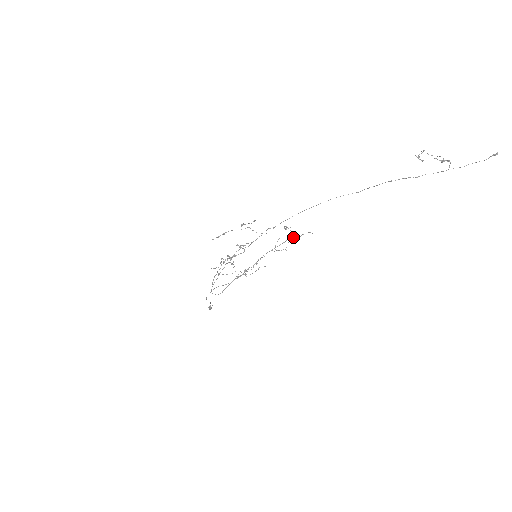
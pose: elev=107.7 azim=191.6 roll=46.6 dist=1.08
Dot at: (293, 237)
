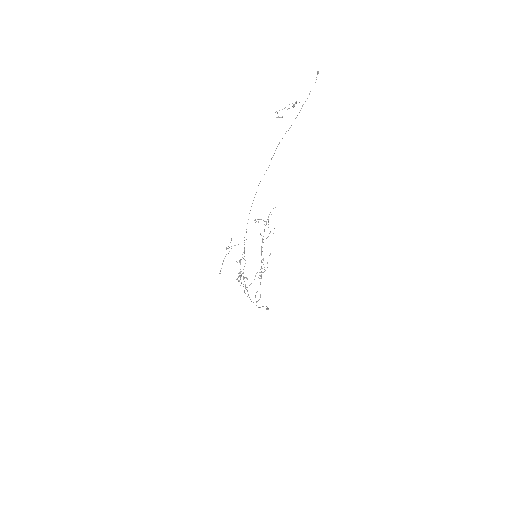
Dot at: occluded
